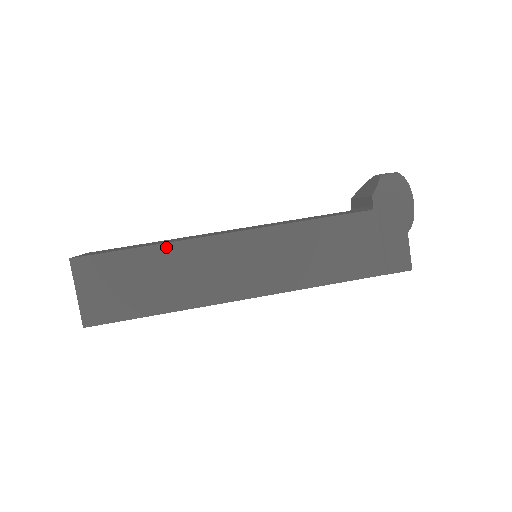
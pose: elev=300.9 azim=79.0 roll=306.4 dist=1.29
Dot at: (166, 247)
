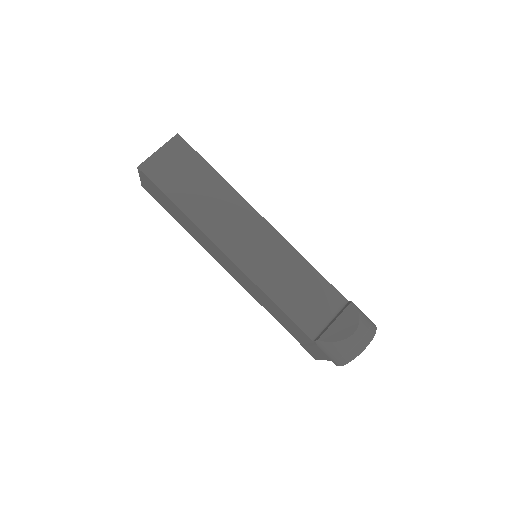
Dot at: (189, 220)
